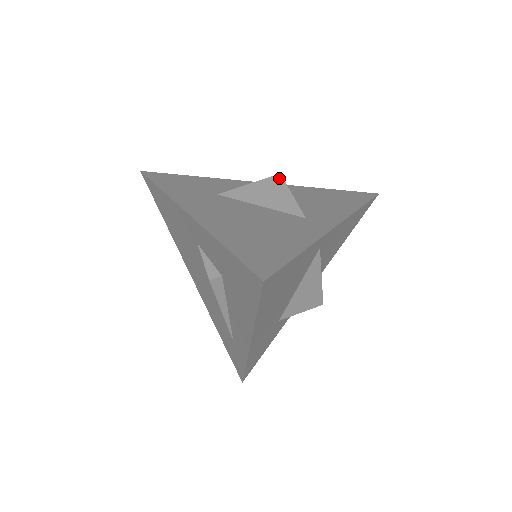
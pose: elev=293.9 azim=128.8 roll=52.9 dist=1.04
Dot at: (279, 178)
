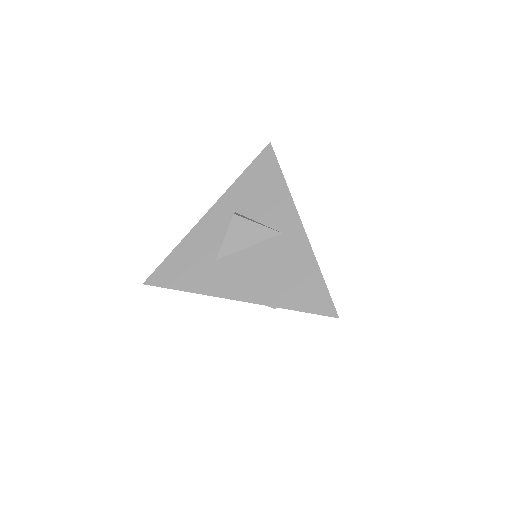
Dot at: (237, 218)
